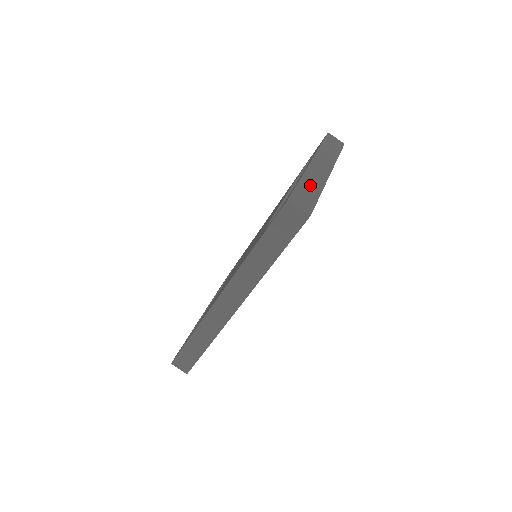
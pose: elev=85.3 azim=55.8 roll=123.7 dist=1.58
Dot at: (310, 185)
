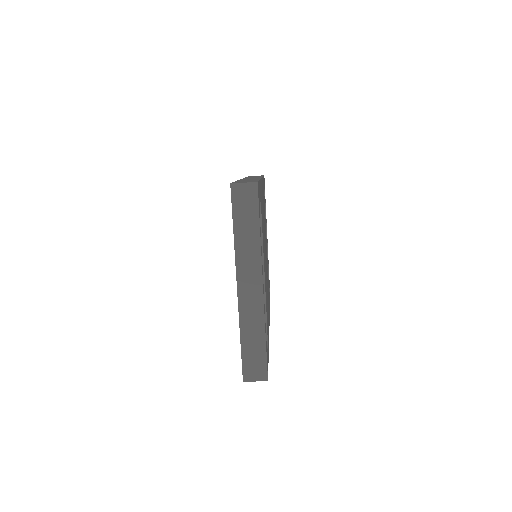
Dot at: (252, 335)
